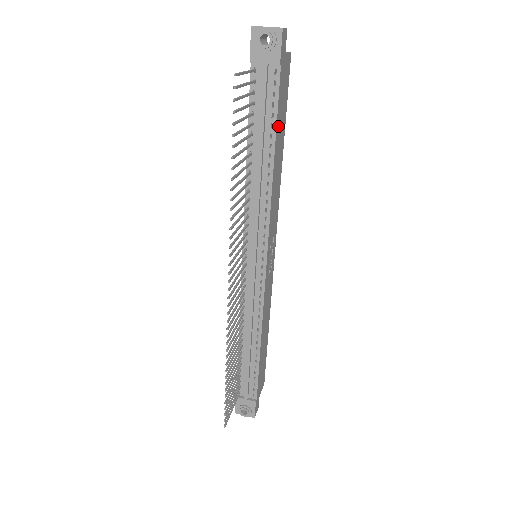
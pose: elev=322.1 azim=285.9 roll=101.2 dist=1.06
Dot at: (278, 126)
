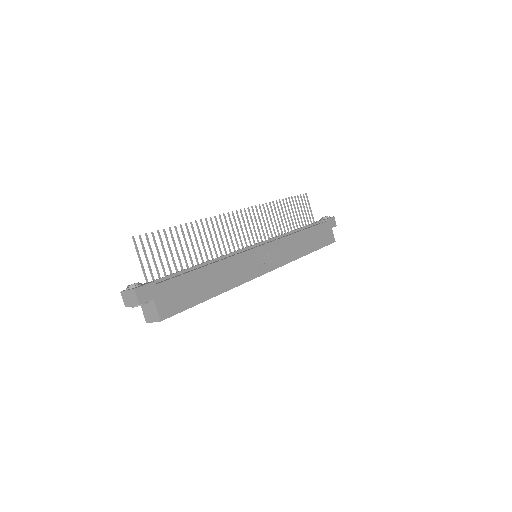
Dot at: (313, 232)
